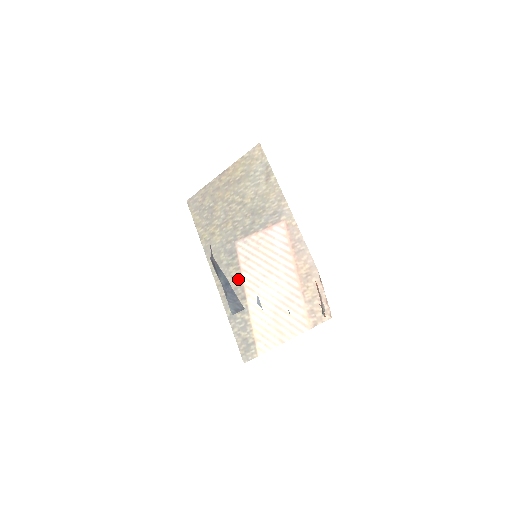
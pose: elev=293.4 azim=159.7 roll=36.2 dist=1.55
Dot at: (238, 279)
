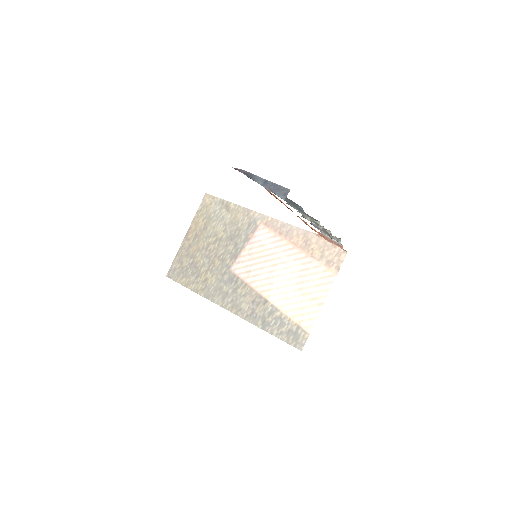
Dot at: (251, 293)
